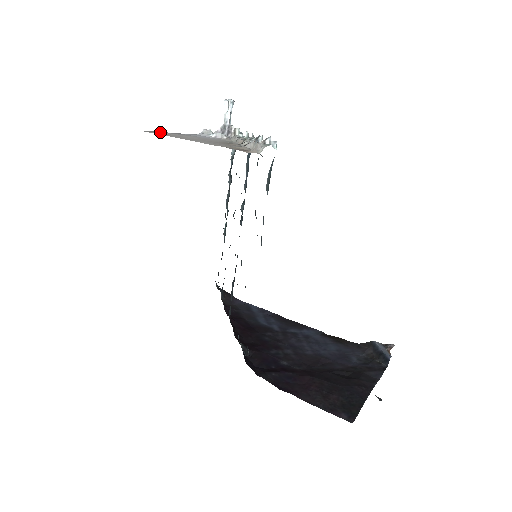
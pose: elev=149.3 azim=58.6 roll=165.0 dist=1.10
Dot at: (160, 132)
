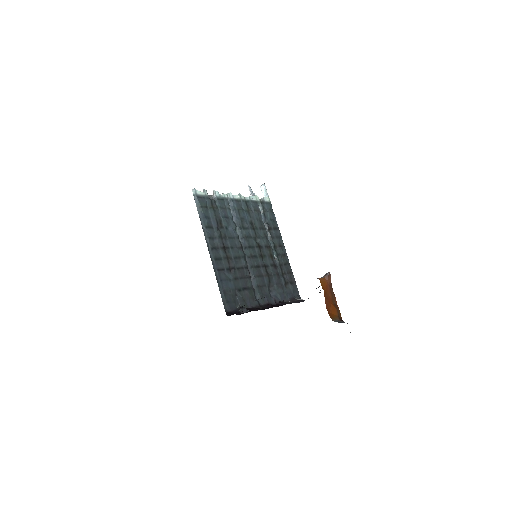
Dot at: occluded
